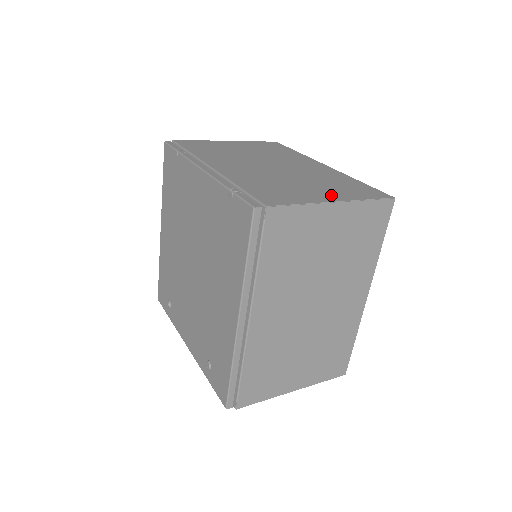
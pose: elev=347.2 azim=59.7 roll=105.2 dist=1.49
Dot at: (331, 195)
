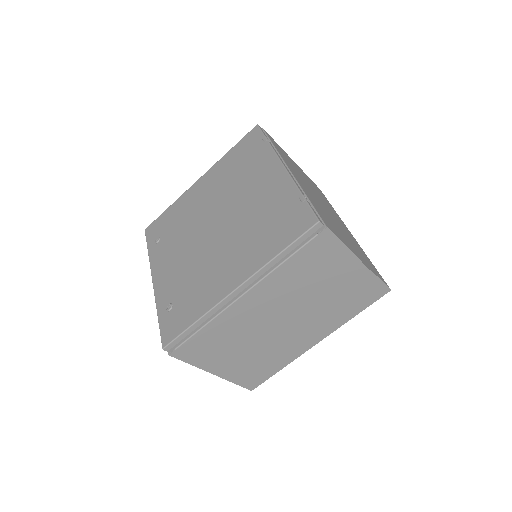
Dot at: occluded
